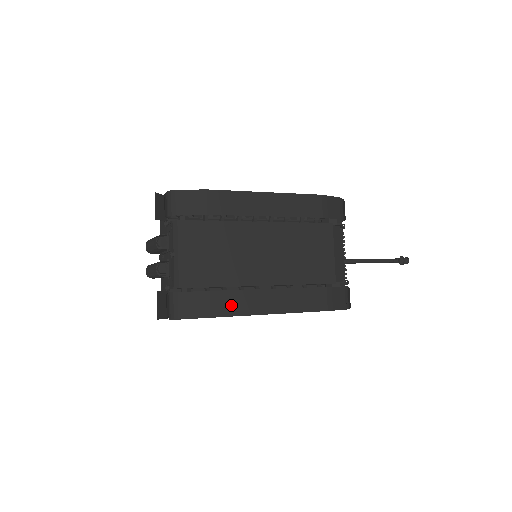
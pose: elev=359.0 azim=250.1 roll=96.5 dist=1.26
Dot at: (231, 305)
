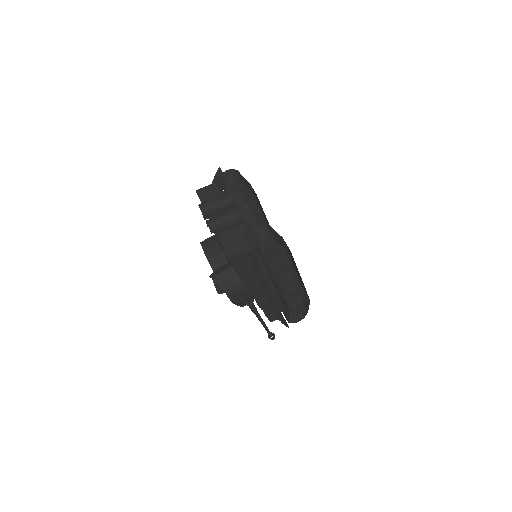
Dot at: (289, 256)
